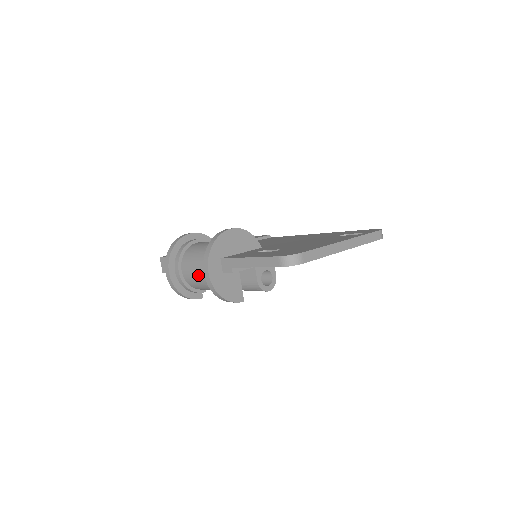
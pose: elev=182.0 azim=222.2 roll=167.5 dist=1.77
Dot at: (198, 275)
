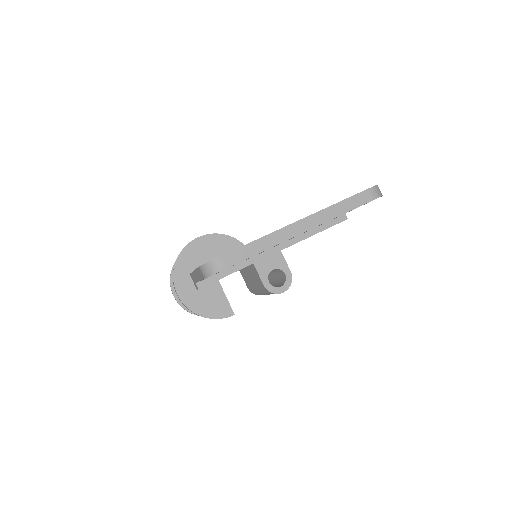
Dot at: occluded
